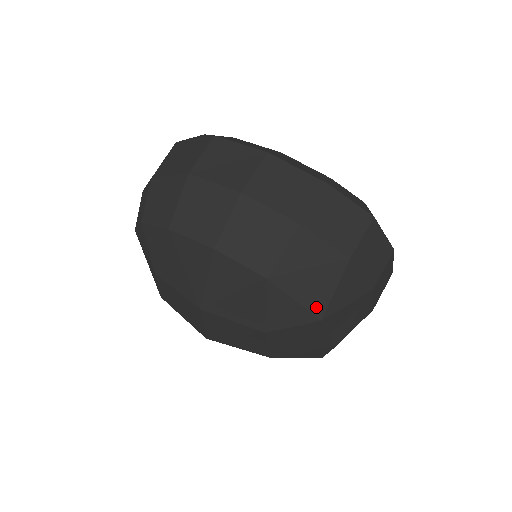
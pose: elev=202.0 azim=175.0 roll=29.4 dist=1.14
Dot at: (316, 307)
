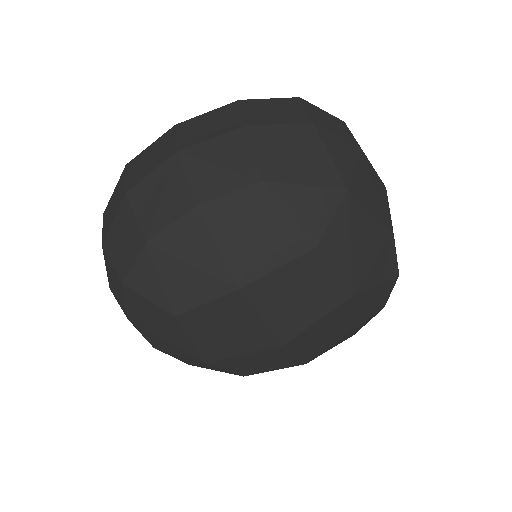
Dot at: (330, 180)
